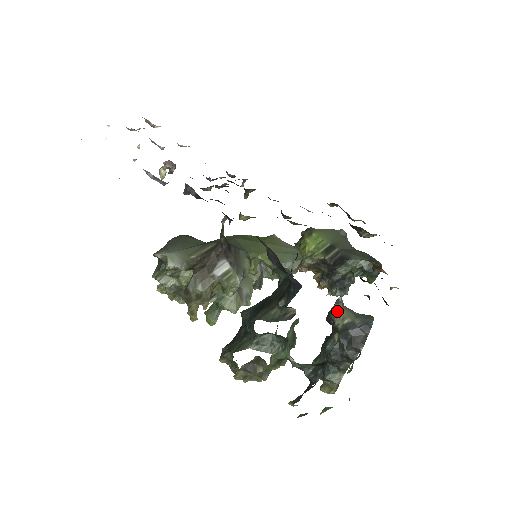
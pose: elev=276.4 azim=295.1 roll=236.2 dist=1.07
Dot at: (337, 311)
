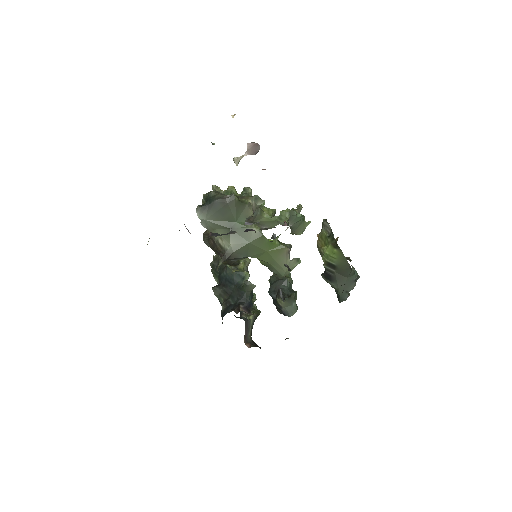
Dot at: (280, 298)
